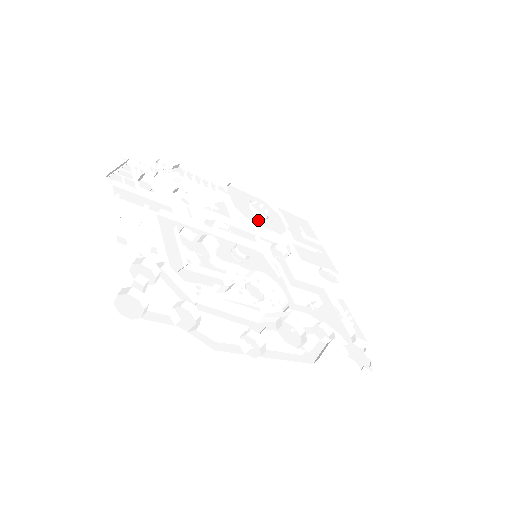
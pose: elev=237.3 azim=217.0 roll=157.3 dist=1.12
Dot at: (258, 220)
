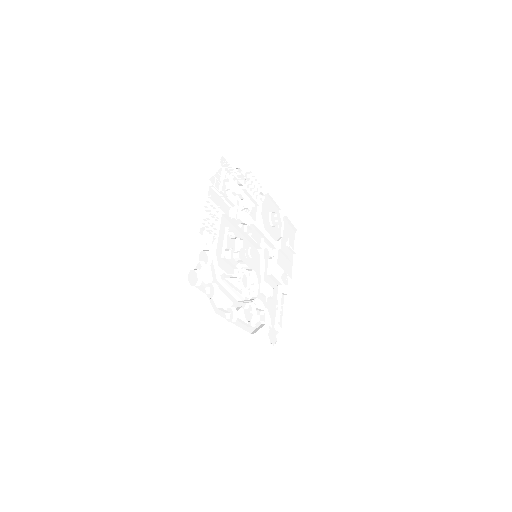
Dot at: (269, 227)
